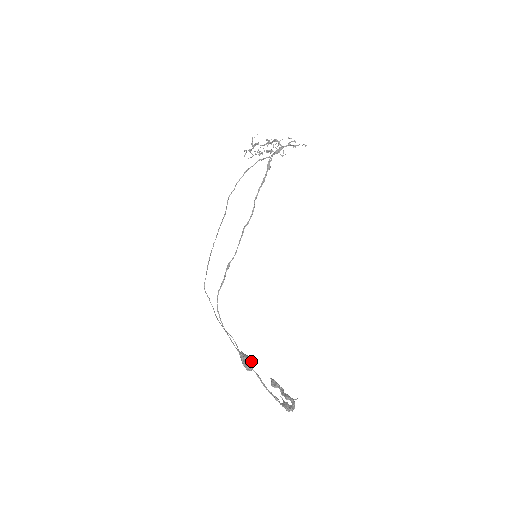
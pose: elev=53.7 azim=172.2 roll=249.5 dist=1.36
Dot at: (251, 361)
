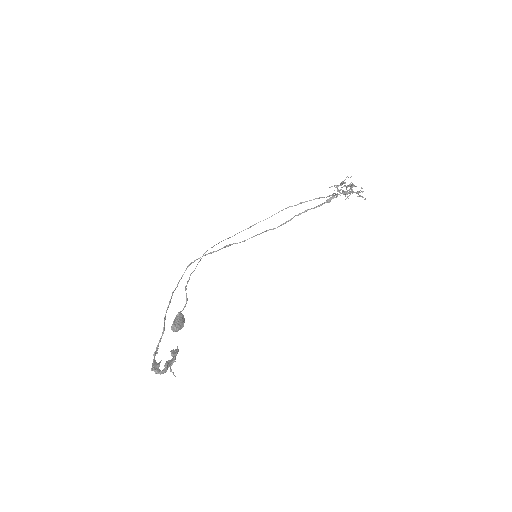
Dot at: (181, 326)
